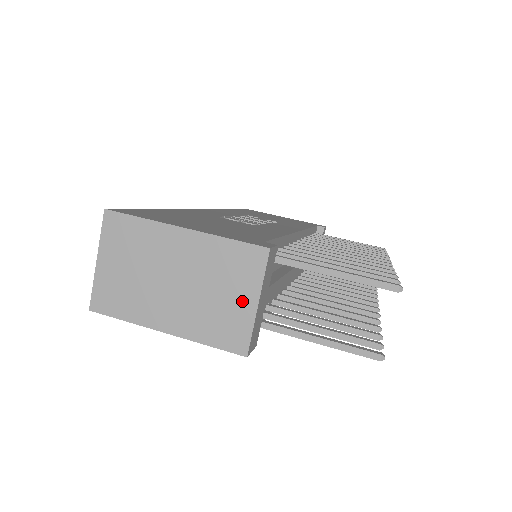
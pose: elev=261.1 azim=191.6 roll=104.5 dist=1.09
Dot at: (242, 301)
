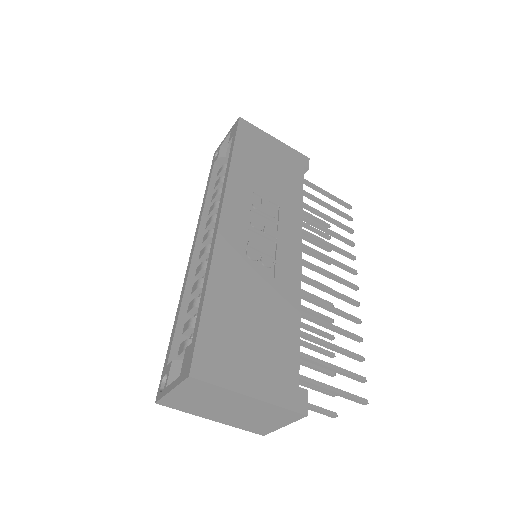
Dot at: (274, 424)
